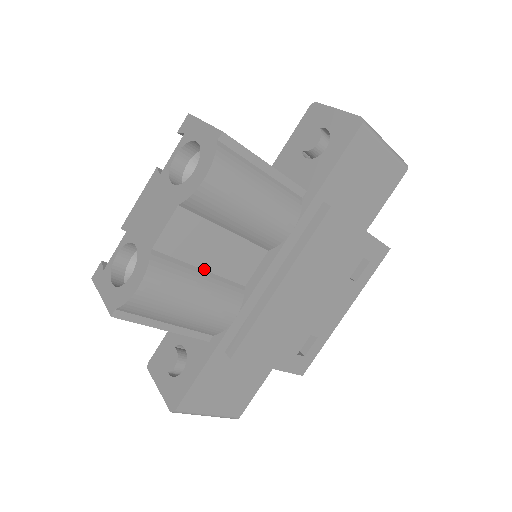
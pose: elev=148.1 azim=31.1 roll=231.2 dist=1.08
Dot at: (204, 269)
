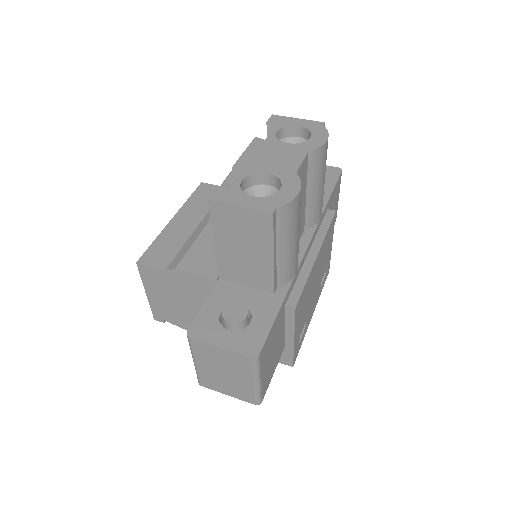
Dot at: occluded
